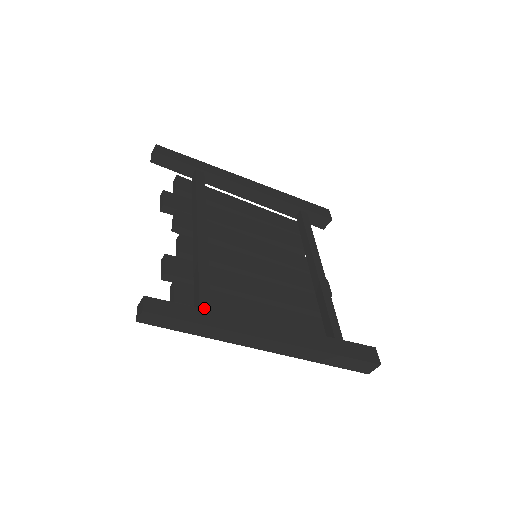
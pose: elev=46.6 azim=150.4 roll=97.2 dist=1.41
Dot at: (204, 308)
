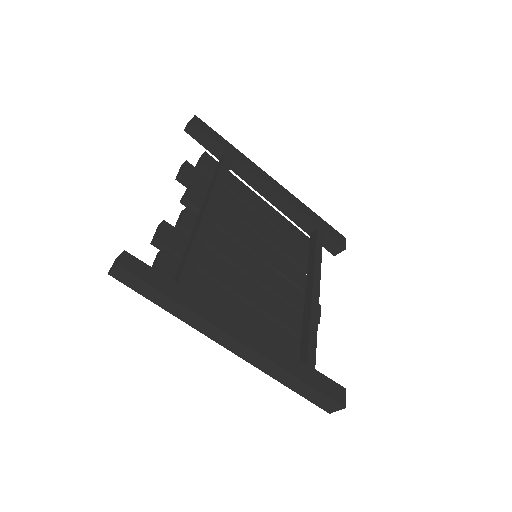
Dot at: (182, 285)
